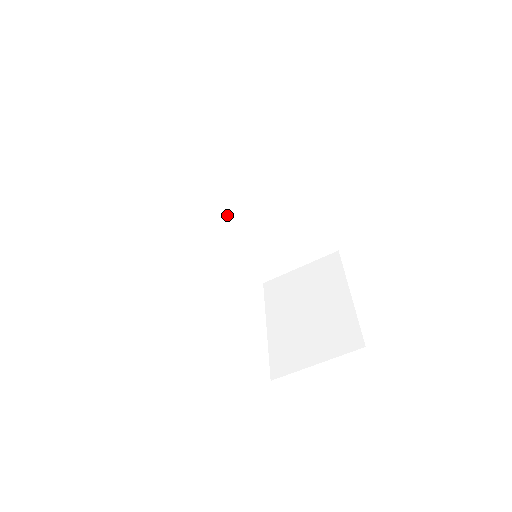
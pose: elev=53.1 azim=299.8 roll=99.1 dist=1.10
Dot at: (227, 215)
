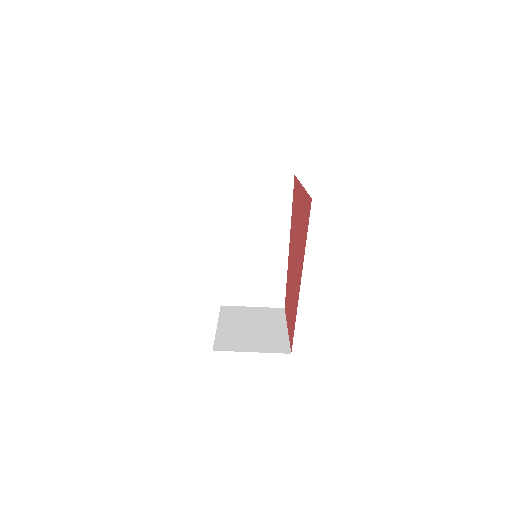
Dot at: (234, 238)
